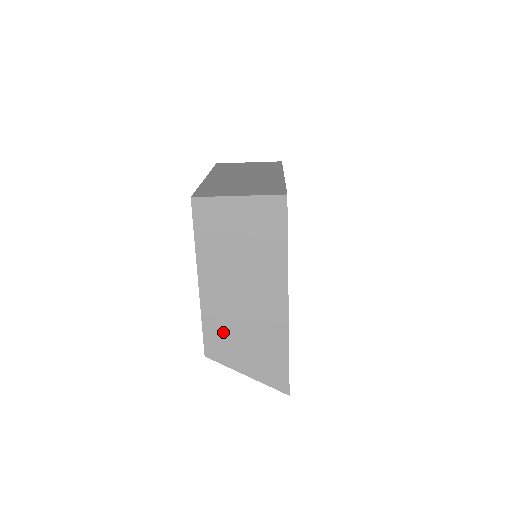
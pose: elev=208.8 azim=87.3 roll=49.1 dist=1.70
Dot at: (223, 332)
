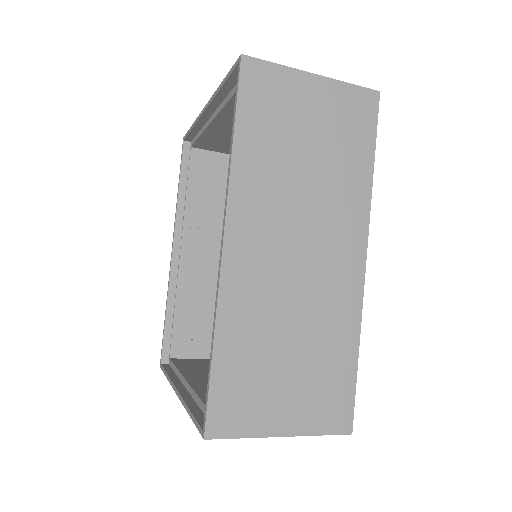
Dot at: occluded
